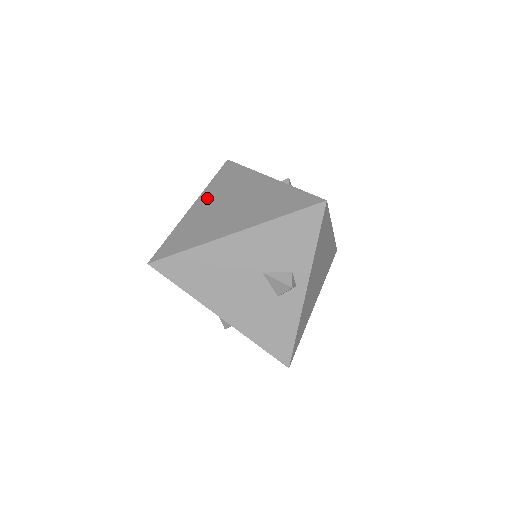
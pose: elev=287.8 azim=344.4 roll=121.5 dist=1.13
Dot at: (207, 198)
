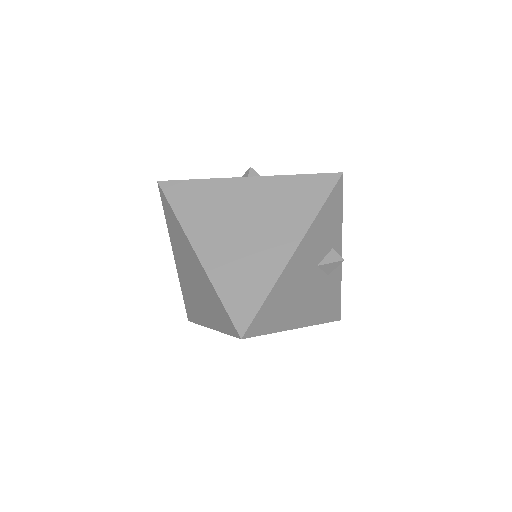
Dot at: (203, 235)
